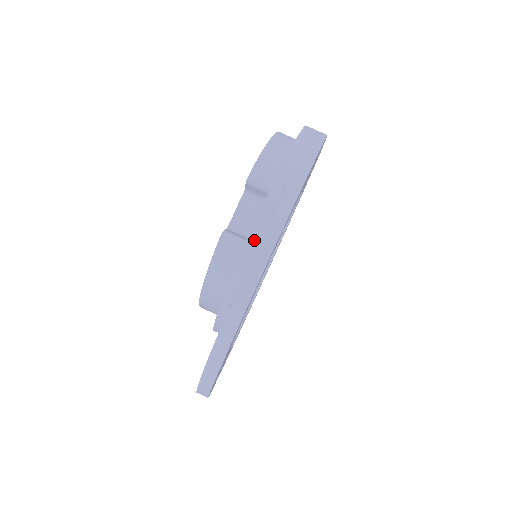
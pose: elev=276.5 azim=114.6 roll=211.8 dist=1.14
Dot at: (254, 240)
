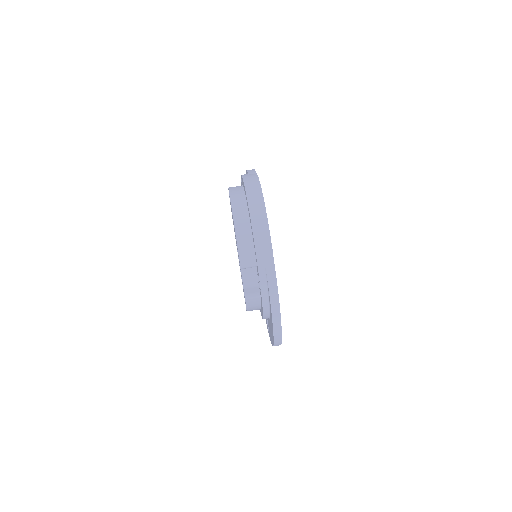
Dot at: (266, 300)
